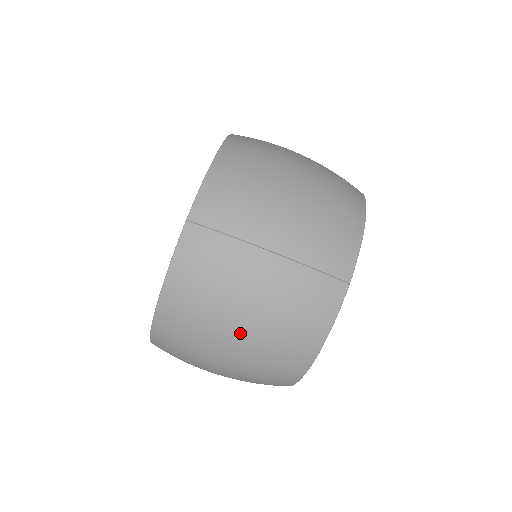
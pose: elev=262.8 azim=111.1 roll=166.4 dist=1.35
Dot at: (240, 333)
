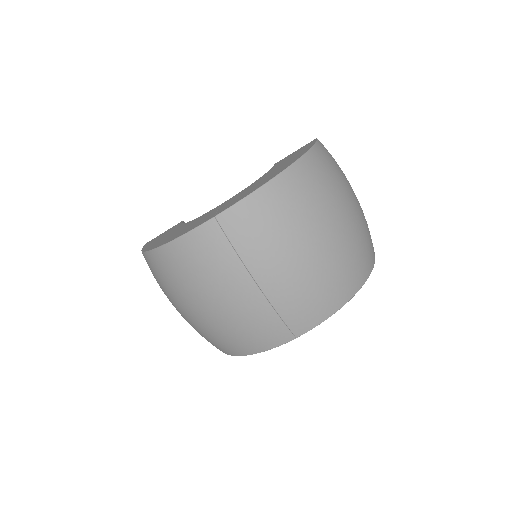
Dot at: (199, 311)
